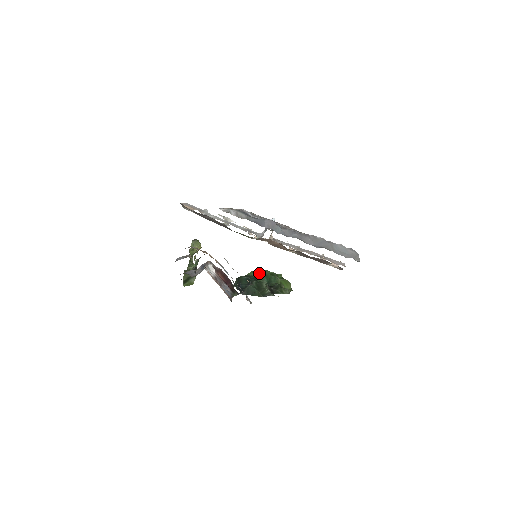
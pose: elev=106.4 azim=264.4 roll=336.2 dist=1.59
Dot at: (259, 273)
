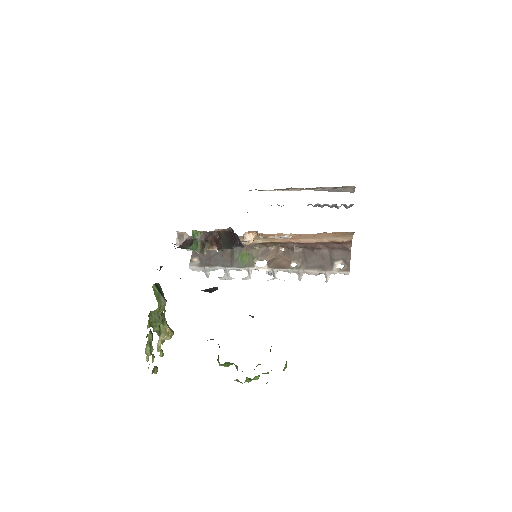
Dot at: occluded
